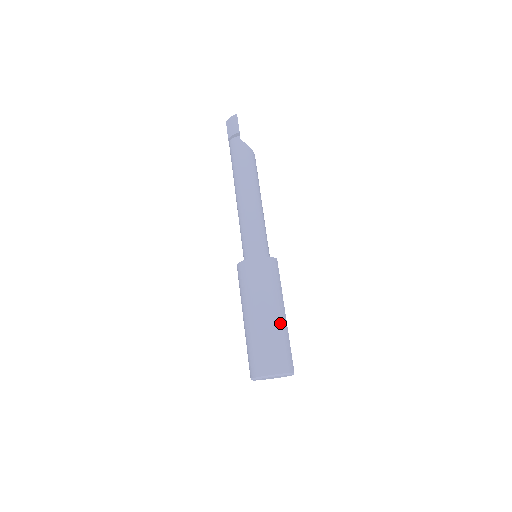
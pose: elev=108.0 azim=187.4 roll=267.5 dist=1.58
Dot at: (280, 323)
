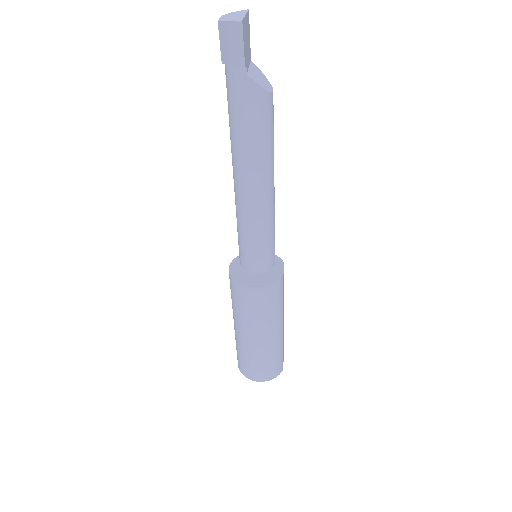
Dot at: (275, 343)
